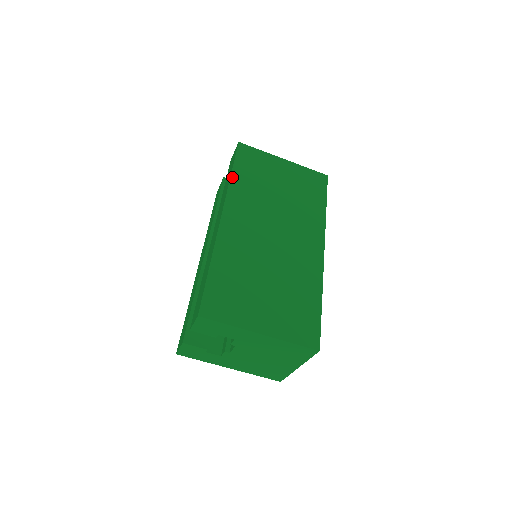
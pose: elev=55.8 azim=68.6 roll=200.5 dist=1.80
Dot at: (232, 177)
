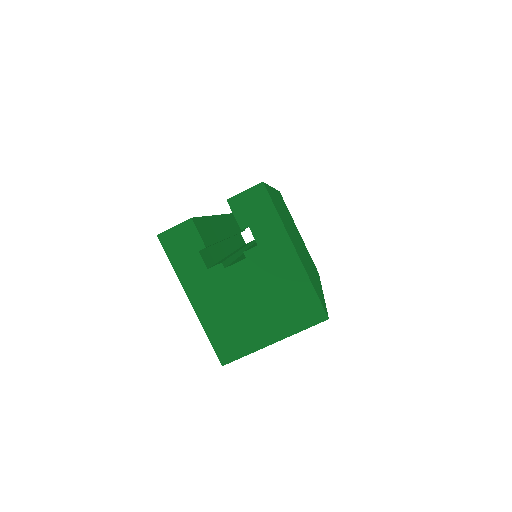
Dot at: occluded
